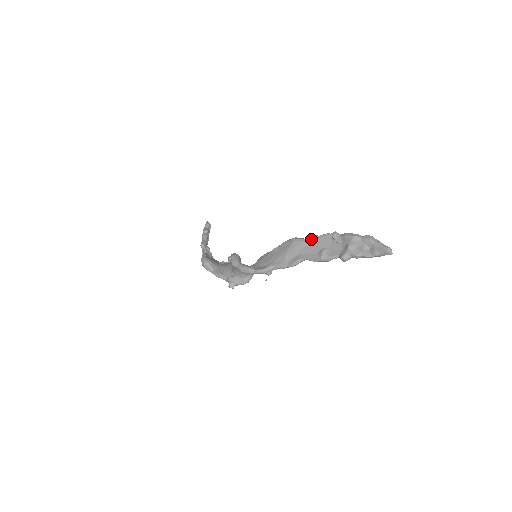
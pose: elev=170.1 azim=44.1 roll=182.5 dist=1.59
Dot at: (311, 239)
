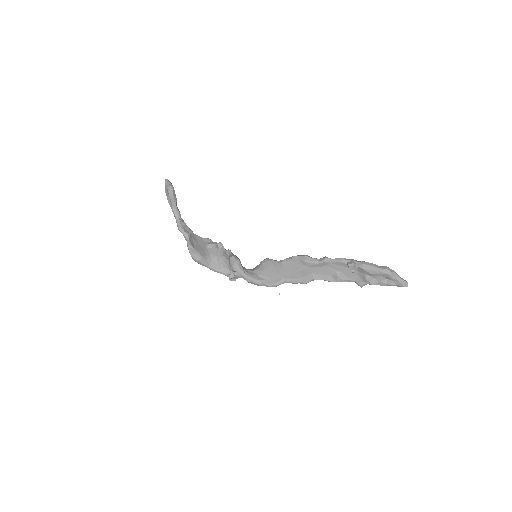
Dot at: (325, 263)
